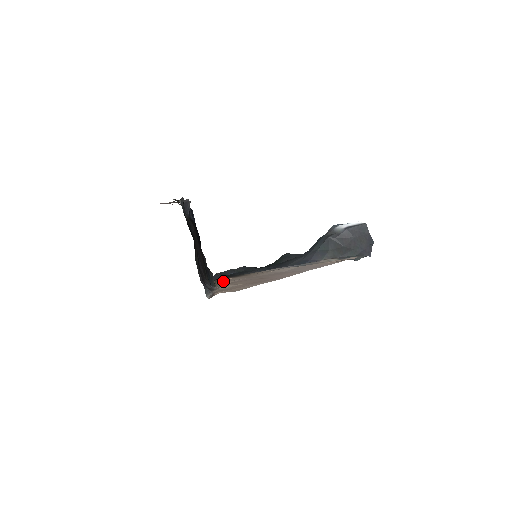
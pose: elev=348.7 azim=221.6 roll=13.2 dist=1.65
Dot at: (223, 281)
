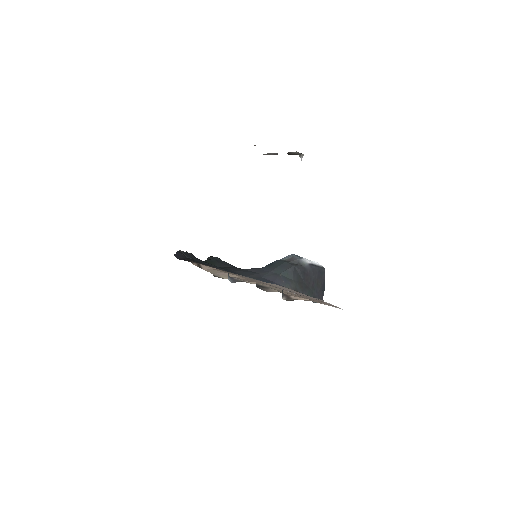
Dot at: (209, 268)
